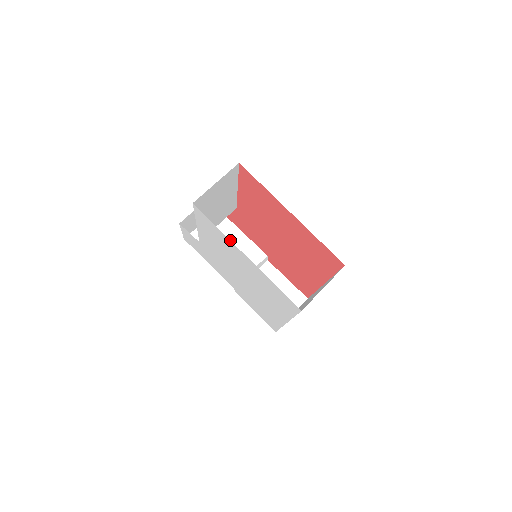
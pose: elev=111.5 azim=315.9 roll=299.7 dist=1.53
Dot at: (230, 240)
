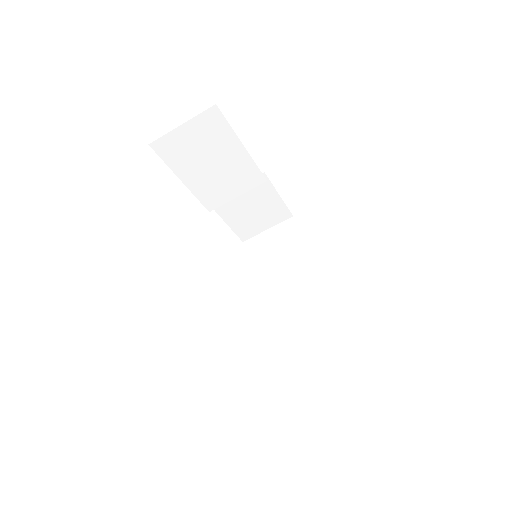
Dot at: (222, 155)
